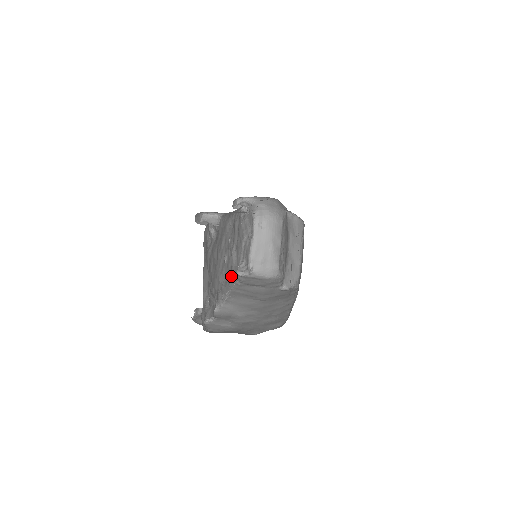
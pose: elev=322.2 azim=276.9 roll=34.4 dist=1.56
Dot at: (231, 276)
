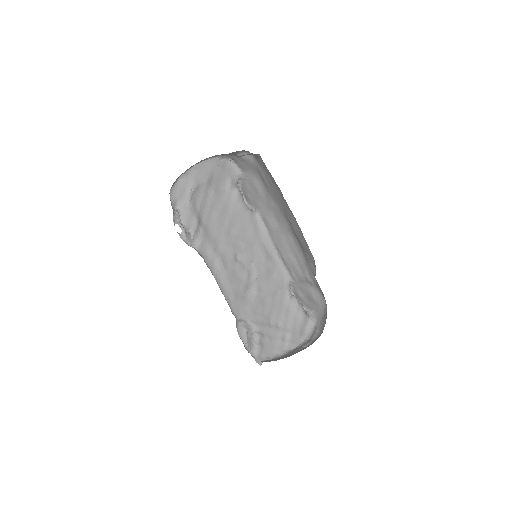
Dot at: (232, 292)
